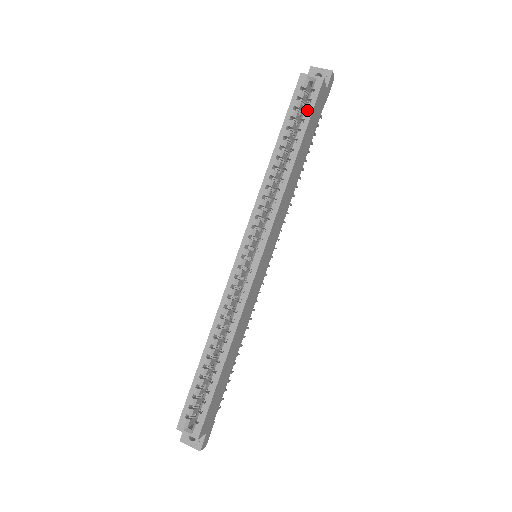
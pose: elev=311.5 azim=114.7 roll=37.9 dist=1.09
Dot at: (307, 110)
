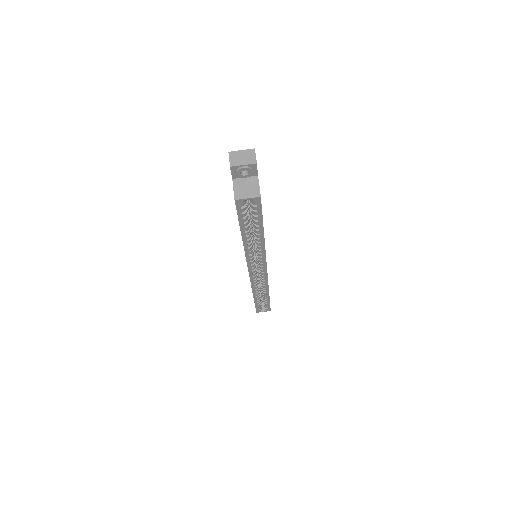
Dot at: (255, 212)
